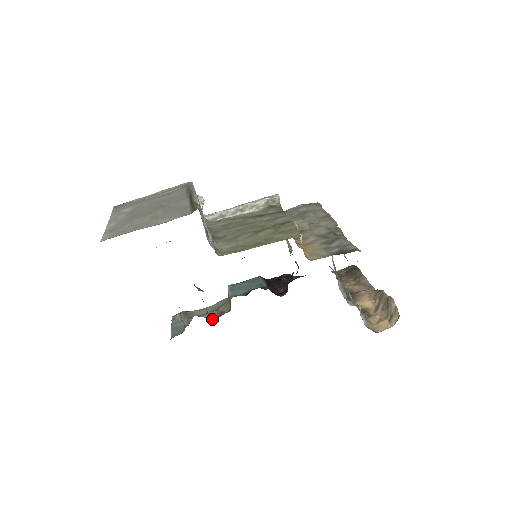
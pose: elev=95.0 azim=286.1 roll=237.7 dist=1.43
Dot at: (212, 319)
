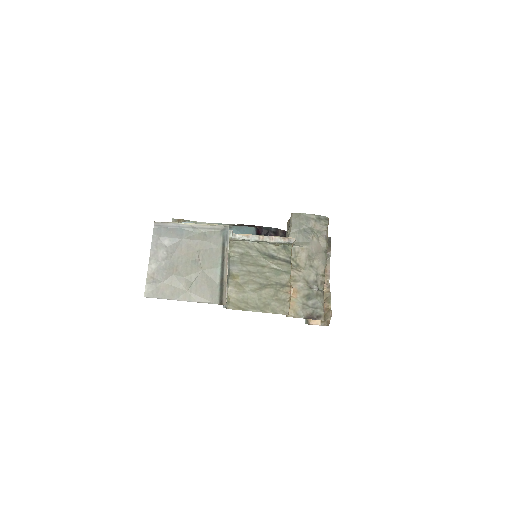
Dot at: occluded
